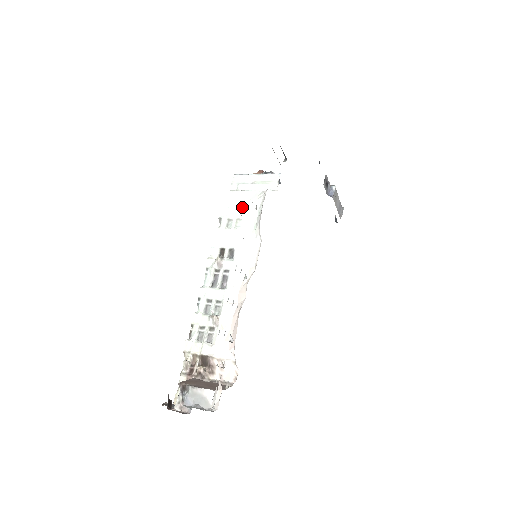
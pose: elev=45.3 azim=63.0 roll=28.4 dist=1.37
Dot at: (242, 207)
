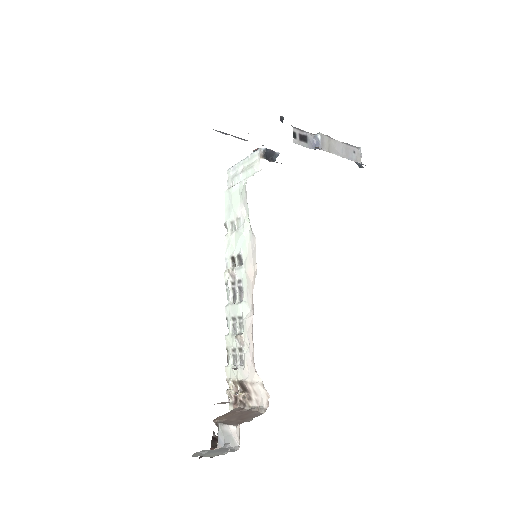
Dot at: (237, 204)
